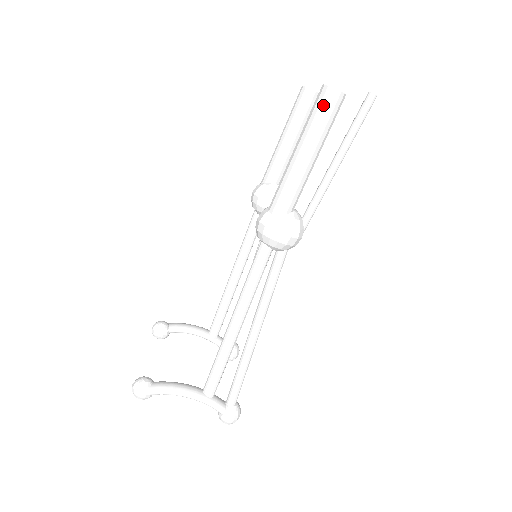
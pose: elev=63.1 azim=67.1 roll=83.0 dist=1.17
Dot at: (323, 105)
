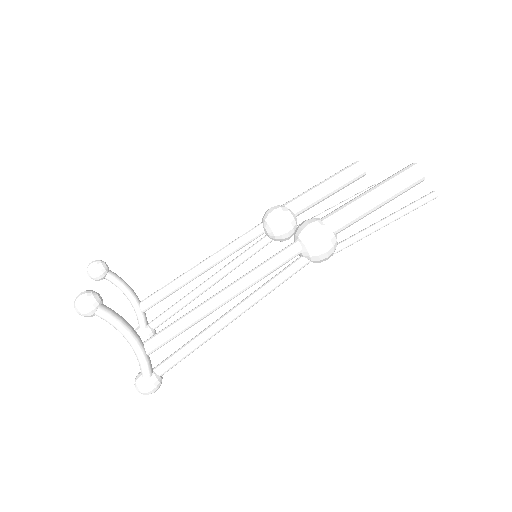
Dot at: (410, 175)
